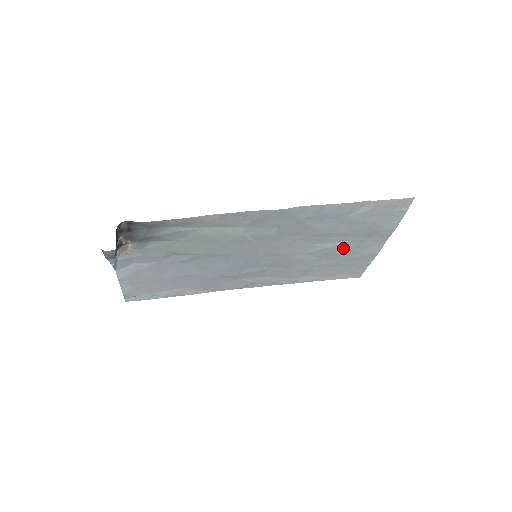
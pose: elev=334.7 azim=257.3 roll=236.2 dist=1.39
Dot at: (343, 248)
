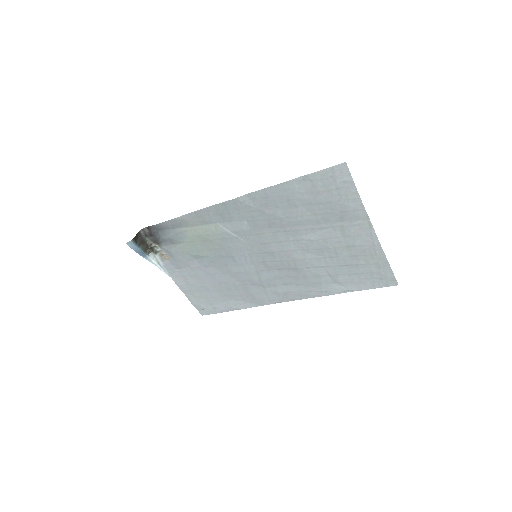
Dot at: (330, 239)
